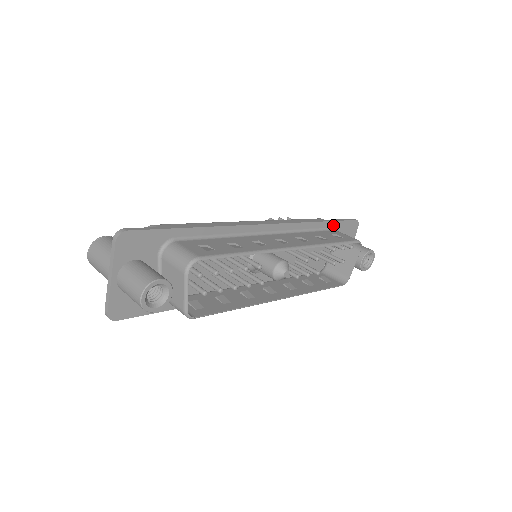
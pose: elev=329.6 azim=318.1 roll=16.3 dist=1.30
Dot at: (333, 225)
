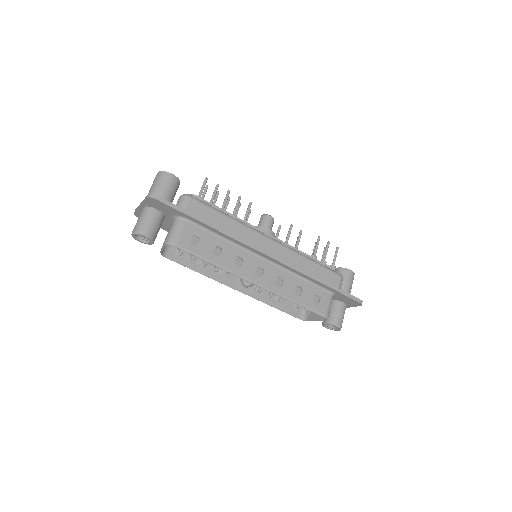
Dot at: (332, 290)
